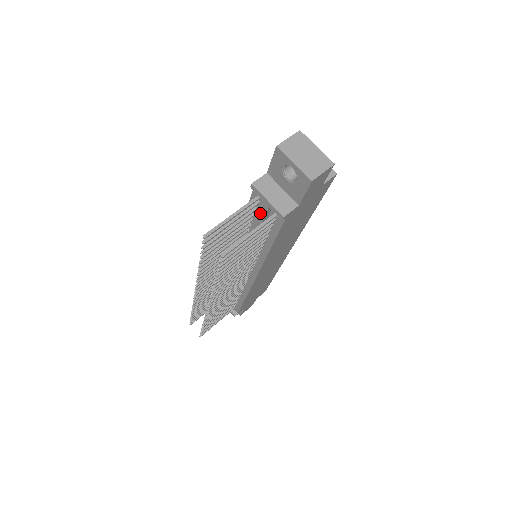
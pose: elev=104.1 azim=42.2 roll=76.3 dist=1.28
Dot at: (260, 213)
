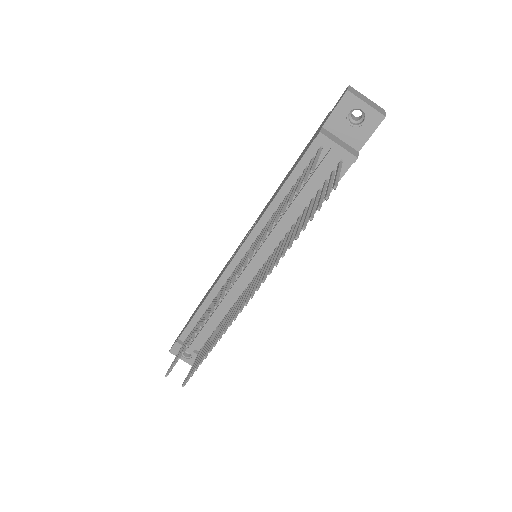
Dot at: (320, 167)
